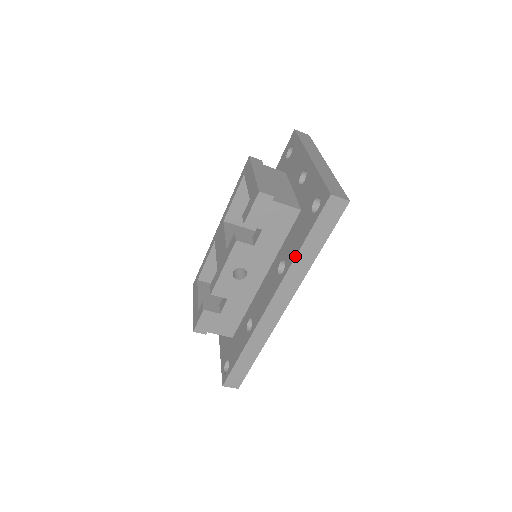
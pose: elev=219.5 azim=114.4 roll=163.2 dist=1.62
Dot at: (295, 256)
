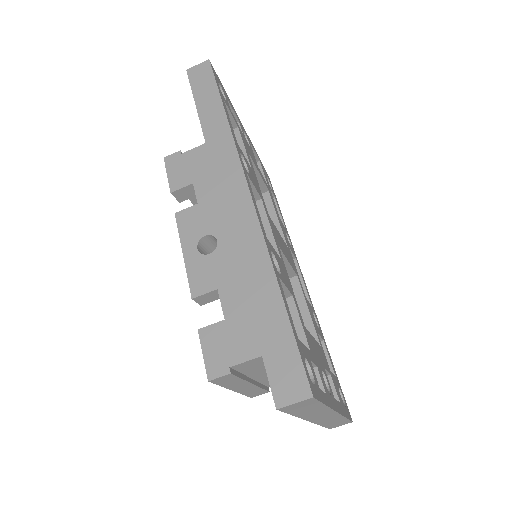
Dot at: (203, 135)
